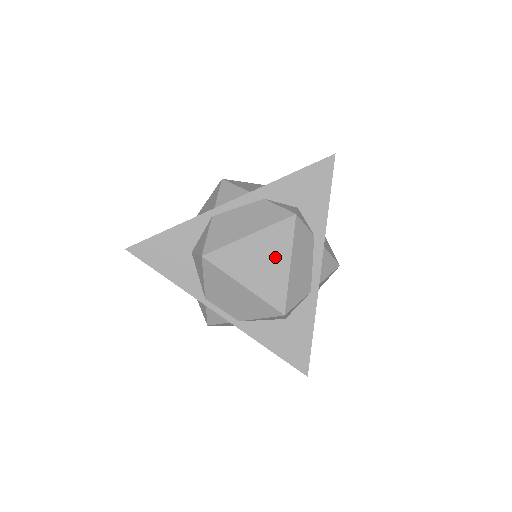
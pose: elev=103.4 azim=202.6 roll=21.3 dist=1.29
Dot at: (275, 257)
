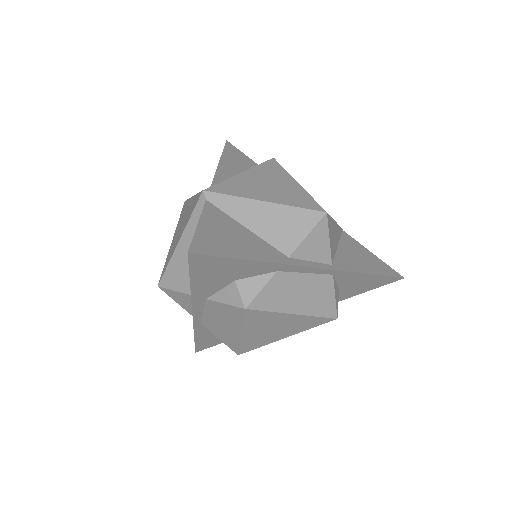
Dot at: (277, 322)
